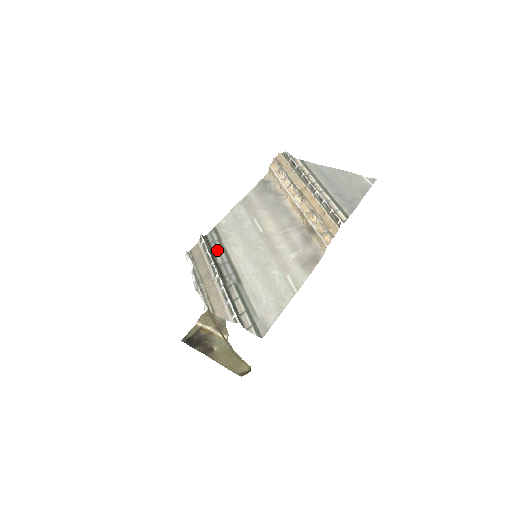
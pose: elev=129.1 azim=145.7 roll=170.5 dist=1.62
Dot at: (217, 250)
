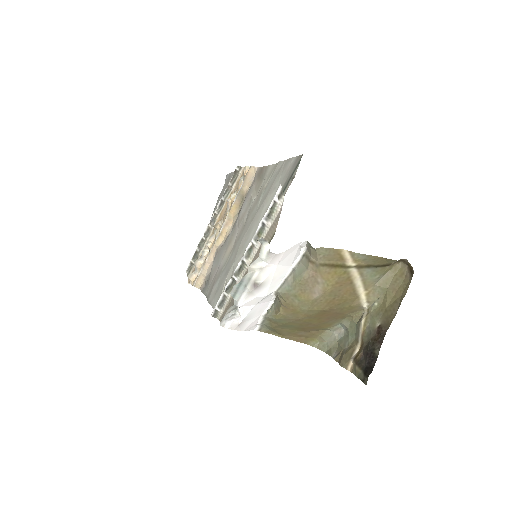
Dot at: occluded
